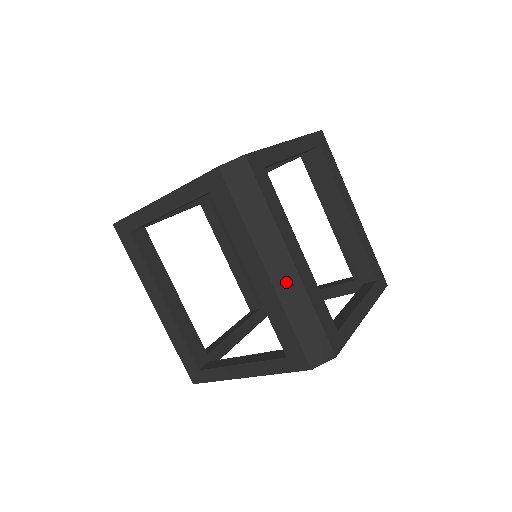
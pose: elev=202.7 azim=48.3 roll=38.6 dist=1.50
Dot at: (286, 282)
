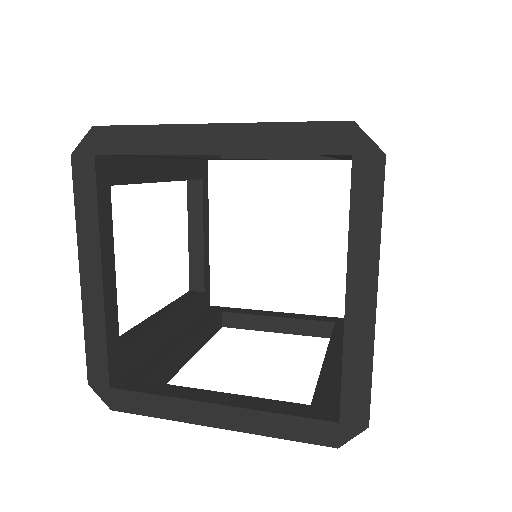
Dot at: occluded
